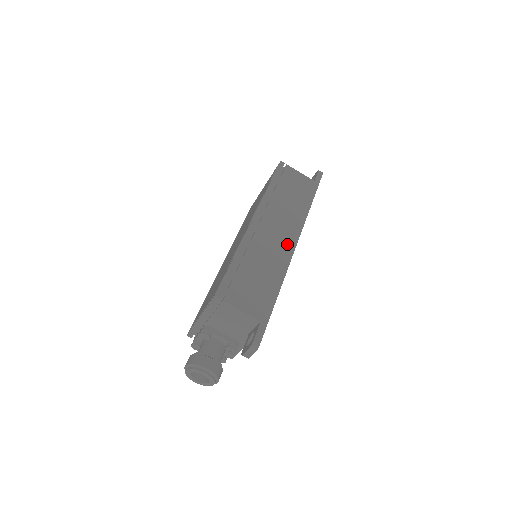
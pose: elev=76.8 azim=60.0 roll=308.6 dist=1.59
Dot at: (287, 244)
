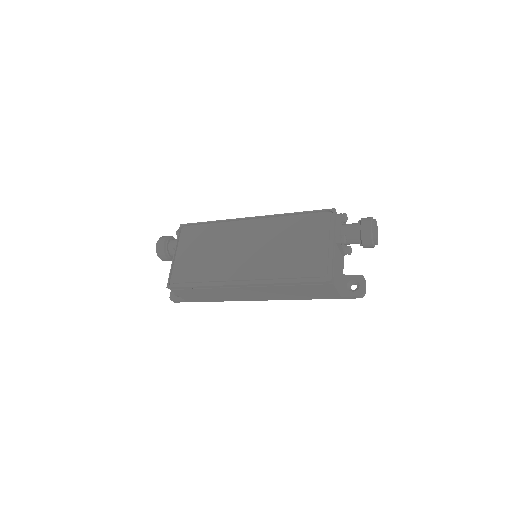
Dot at: (251, 298)
